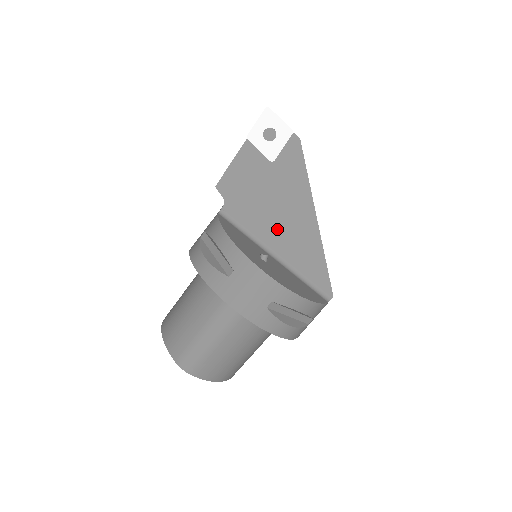
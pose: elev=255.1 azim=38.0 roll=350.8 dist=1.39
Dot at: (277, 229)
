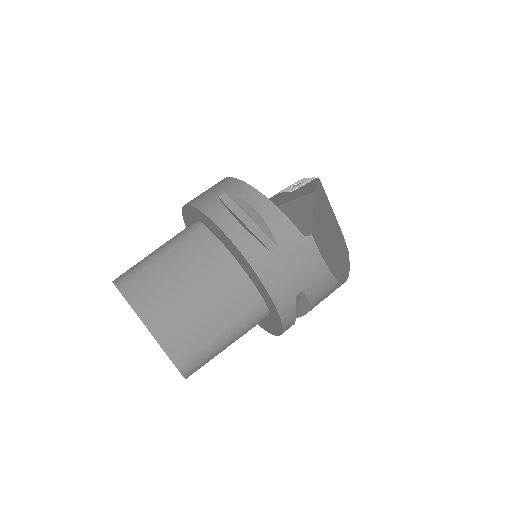
Dot at: occluded
